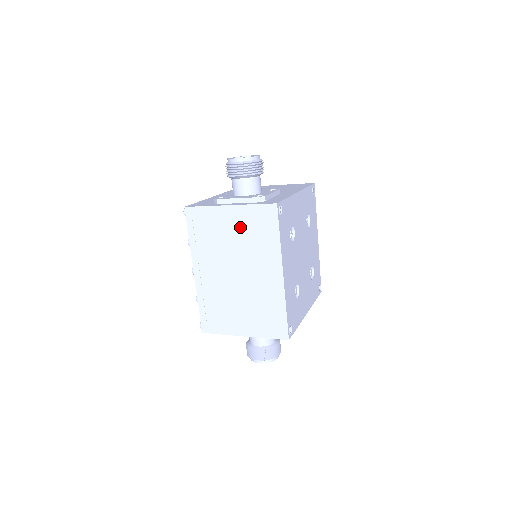
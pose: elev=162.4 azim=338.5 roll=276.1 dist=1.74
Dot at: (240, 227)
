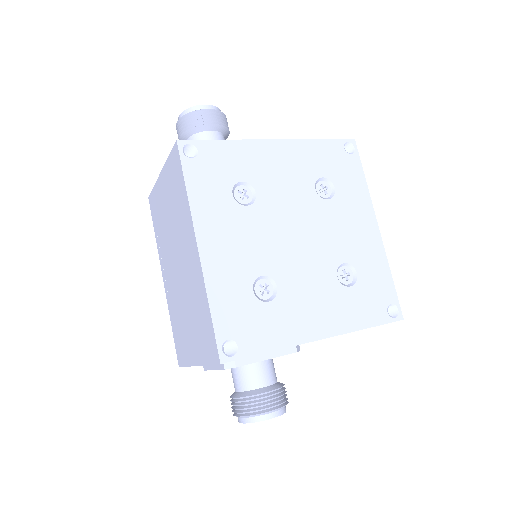
Dot at: (169, 196)
